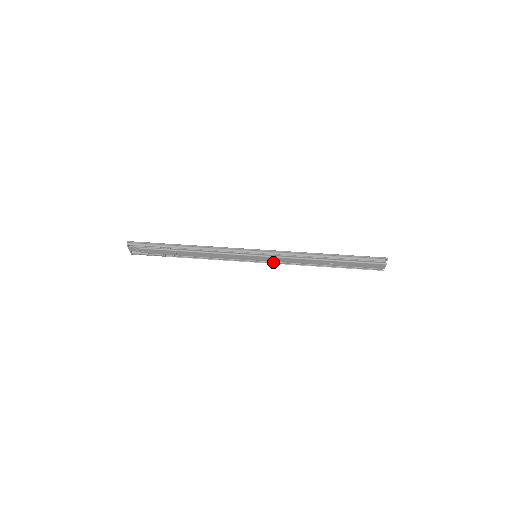
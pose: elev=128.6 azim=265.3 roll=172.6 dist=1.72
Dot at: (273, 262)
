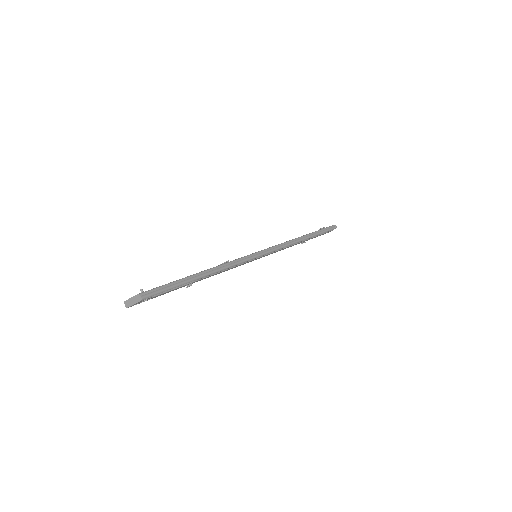
Dot at: occluded
